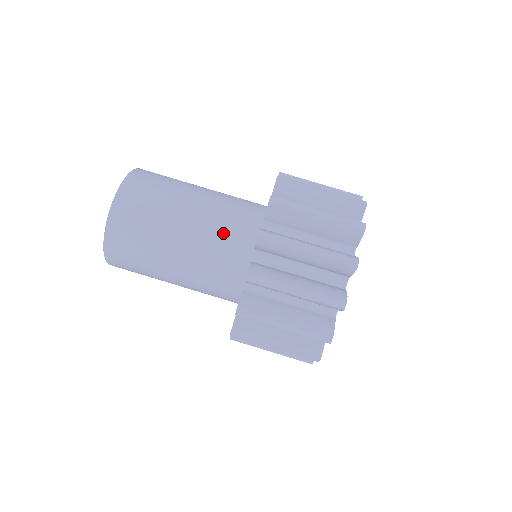
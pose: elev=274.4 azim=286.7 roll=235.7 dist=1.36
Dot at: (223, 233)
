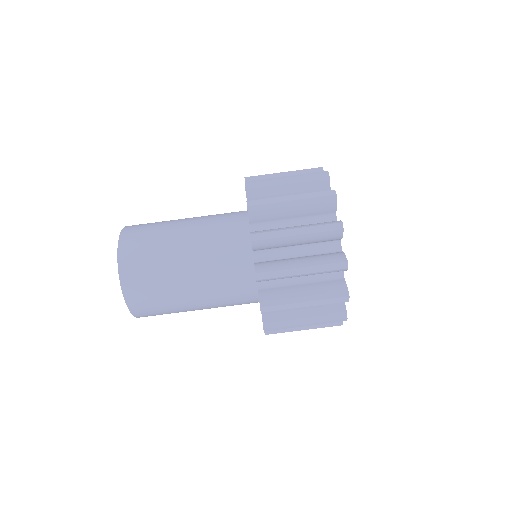
Dot at: (221, 249)
